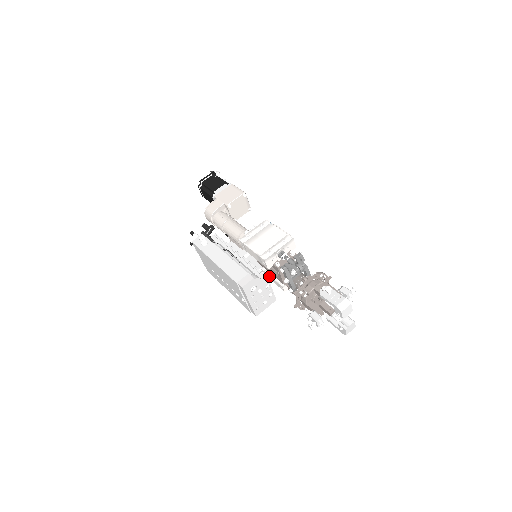
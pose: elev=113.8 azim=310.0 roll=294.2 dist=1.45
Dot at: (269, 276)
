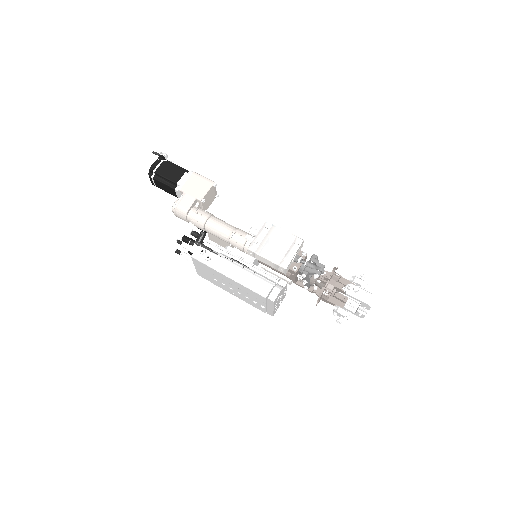
Dot at: (272, 273)
